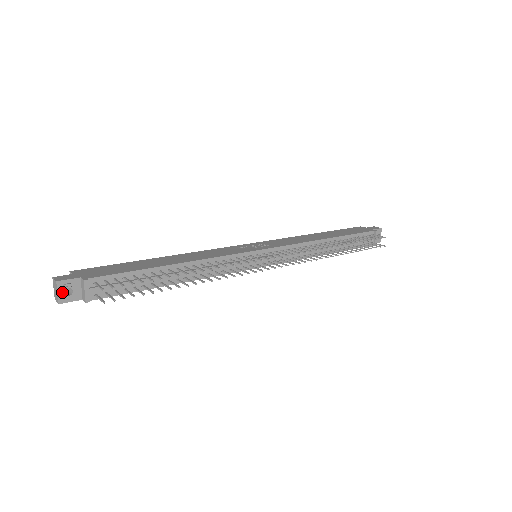
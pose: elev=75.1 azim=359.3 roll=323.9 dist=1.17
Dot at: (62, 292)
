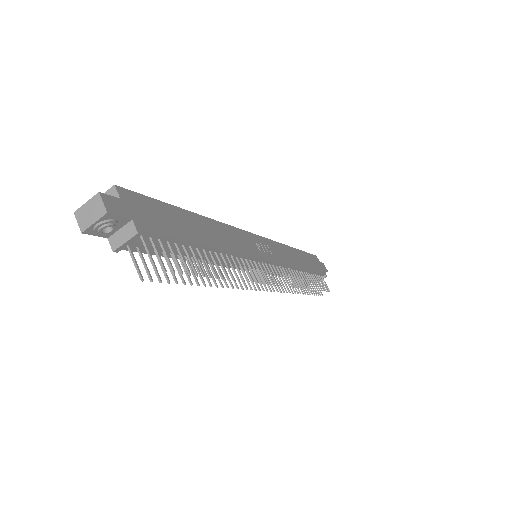
Dot at: (100, 226)
